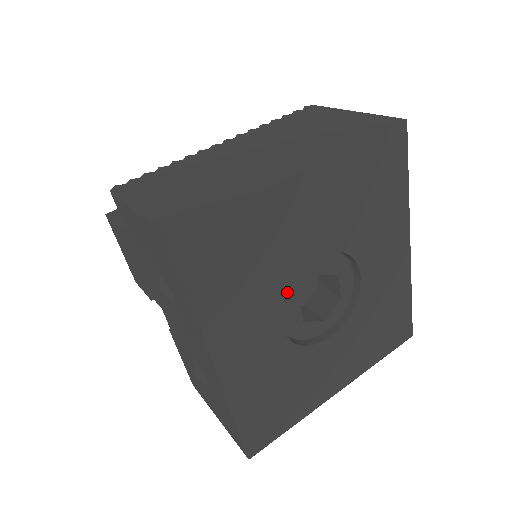
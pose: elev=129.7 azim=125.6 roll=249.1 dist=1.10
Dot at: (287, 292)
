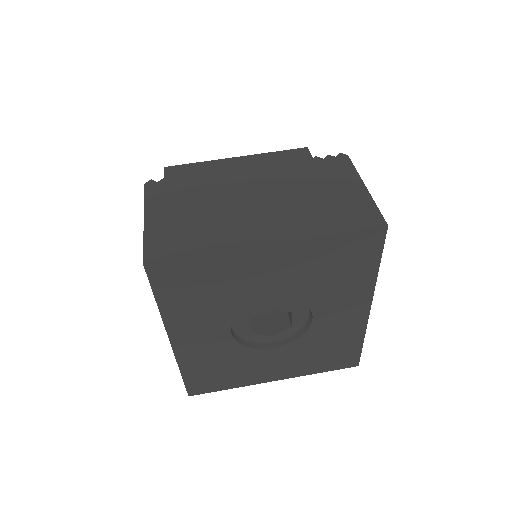
Dot at: (241, 312)
